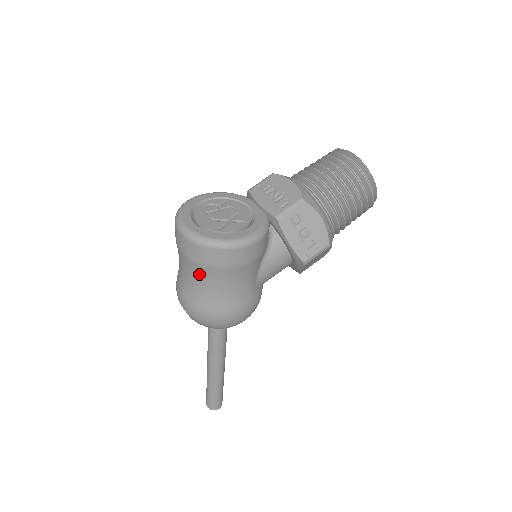
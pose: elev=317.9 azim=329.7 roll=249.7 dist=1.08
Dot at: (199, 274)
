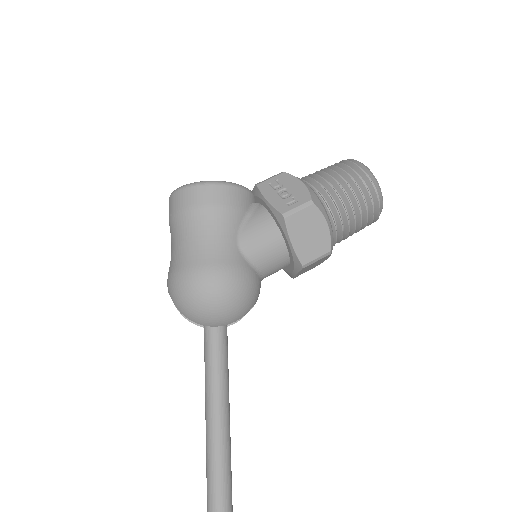
Dot at: (177, 229)
